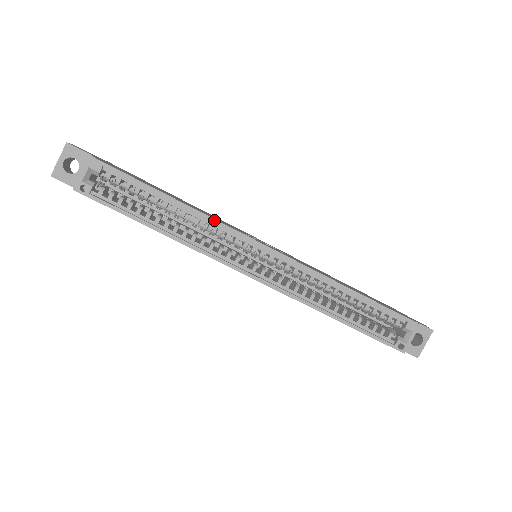
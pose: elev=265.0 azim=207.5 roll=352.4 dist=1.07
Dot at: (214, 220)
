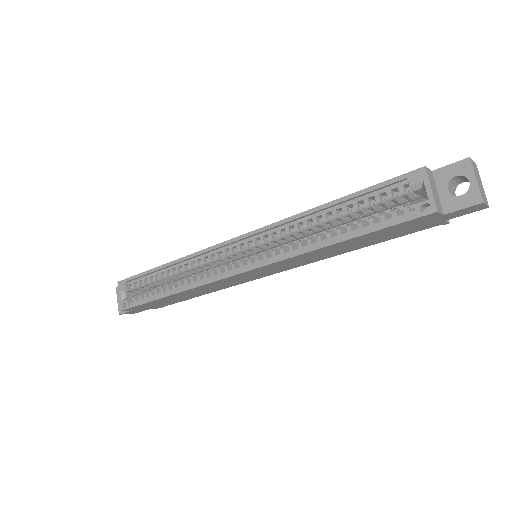
Dot at: (192, 255)
